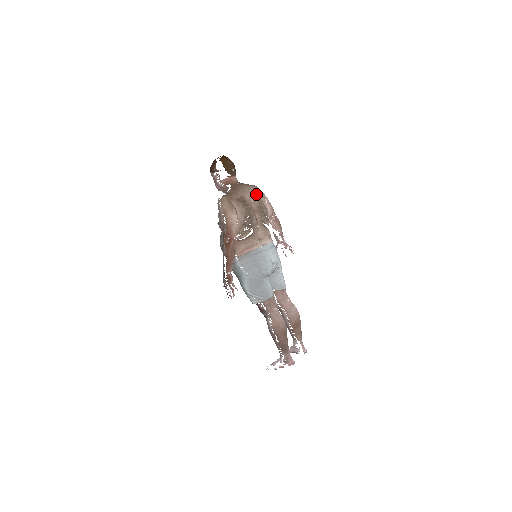
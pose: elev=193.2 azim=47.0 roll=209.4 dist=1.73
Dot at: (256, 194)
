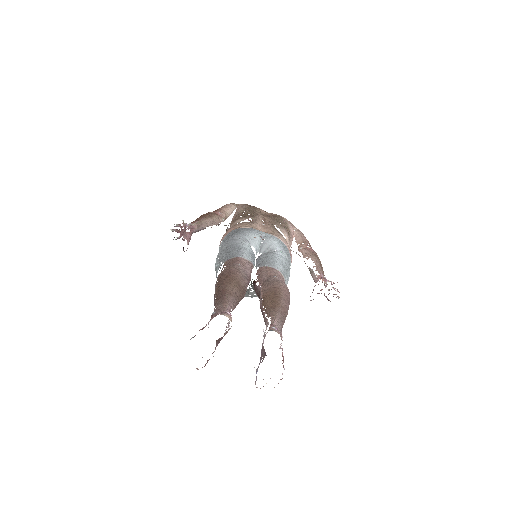
Dot at: occluded
